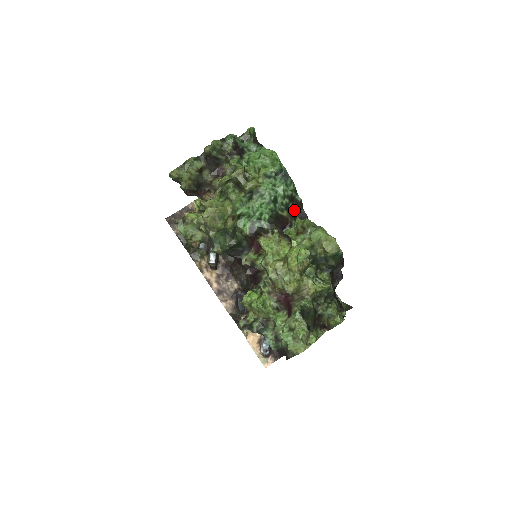
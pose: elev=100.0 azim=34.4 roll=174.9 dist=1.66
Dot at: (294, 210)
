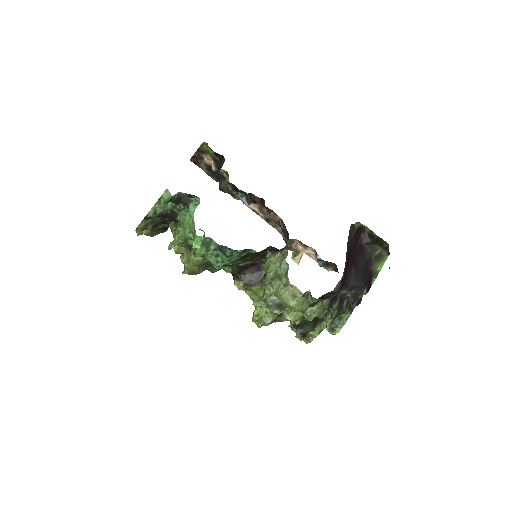
Dot at: (258, 253)
